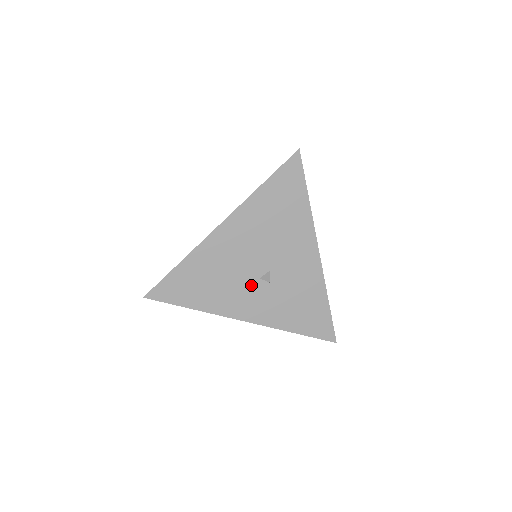
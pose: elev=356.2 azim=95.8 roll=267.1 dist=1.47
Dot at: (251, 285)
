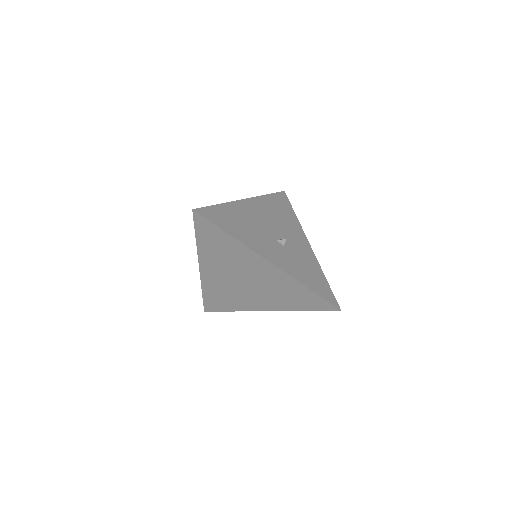
Dot at: (271, 241)
